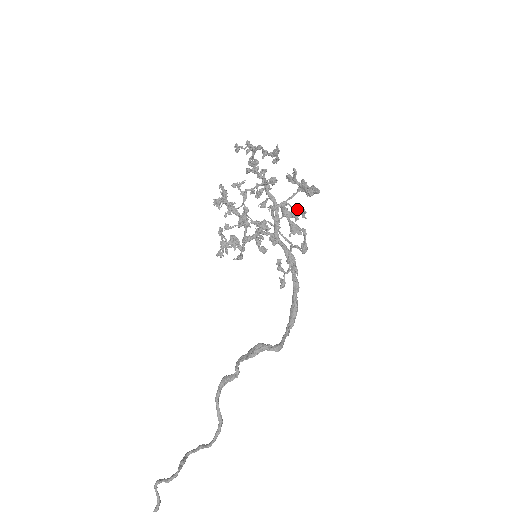
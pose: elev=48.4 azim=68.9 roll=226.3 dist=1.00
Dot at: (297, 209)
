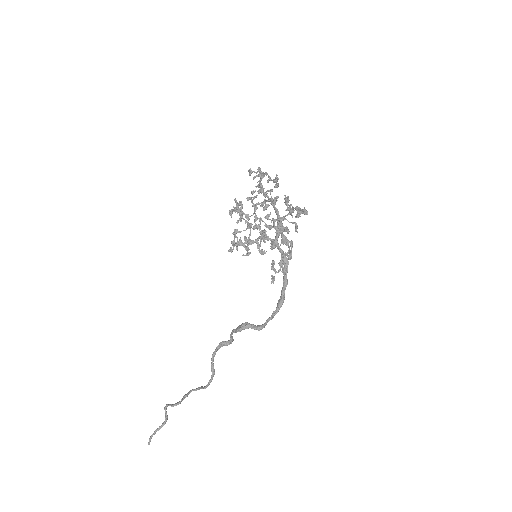
Dot at: occluded
